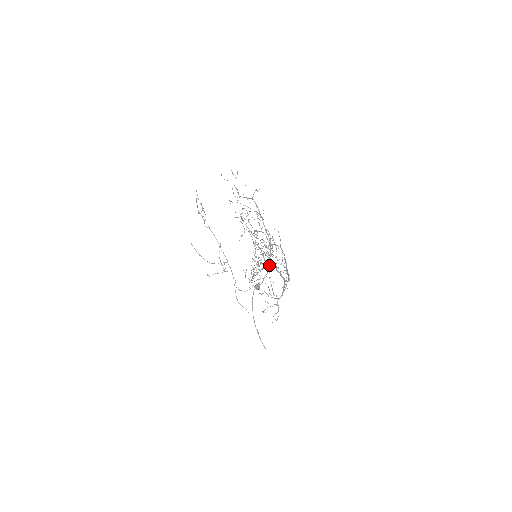
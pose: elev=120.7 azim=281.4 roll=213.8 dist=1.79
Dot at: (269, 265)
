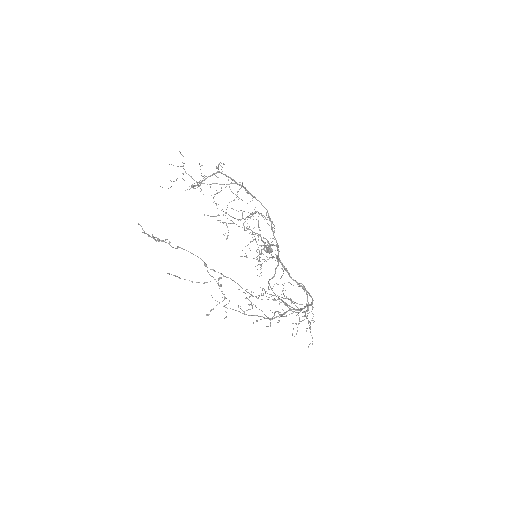
Dot at: occluded
